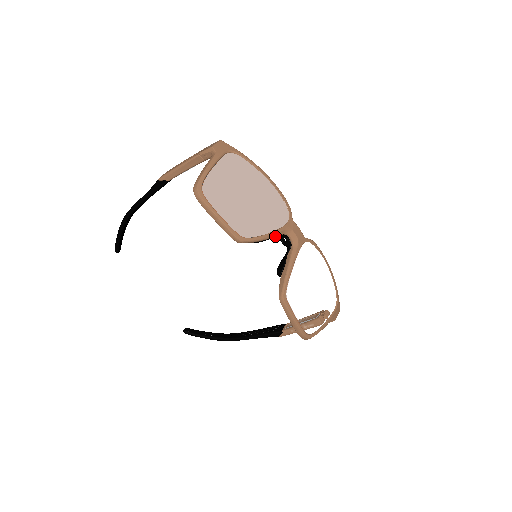
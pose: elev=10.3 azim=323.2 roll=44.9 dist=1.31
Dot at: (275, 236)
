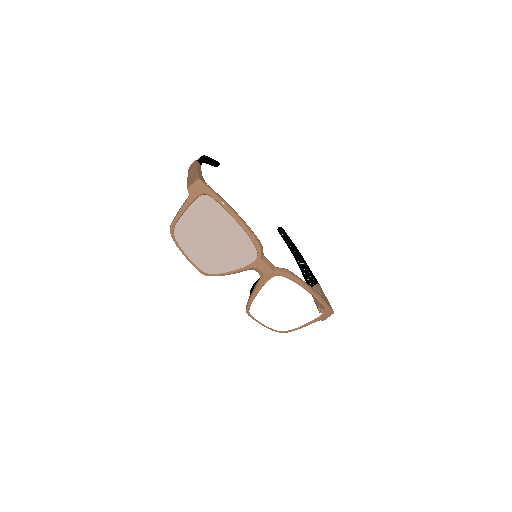
Dot at: (239, 272)
